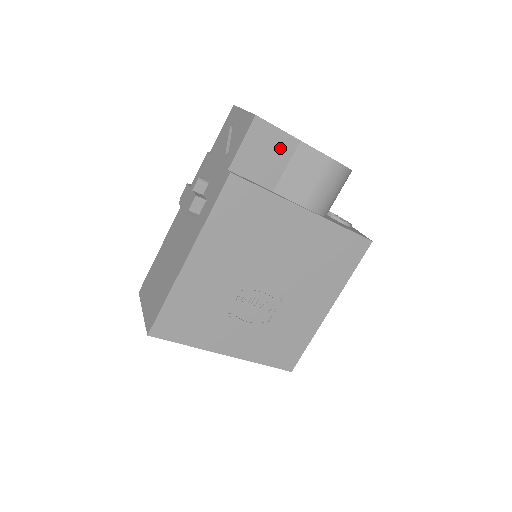
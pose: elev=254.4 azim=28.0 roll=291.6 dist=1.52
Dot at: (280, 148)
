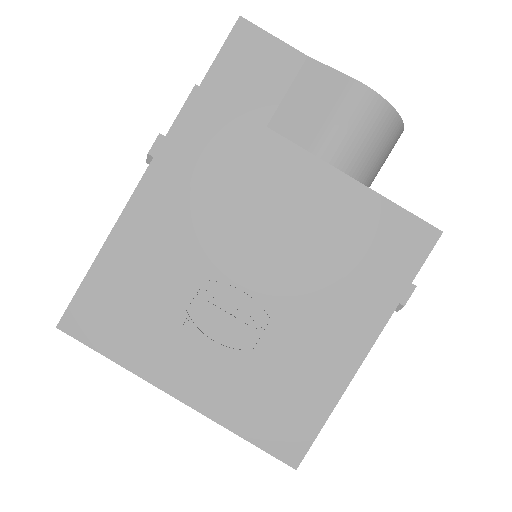
Dot at: (276, 65)
